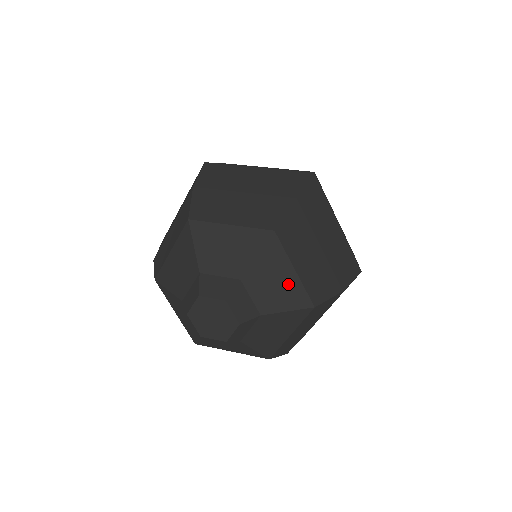
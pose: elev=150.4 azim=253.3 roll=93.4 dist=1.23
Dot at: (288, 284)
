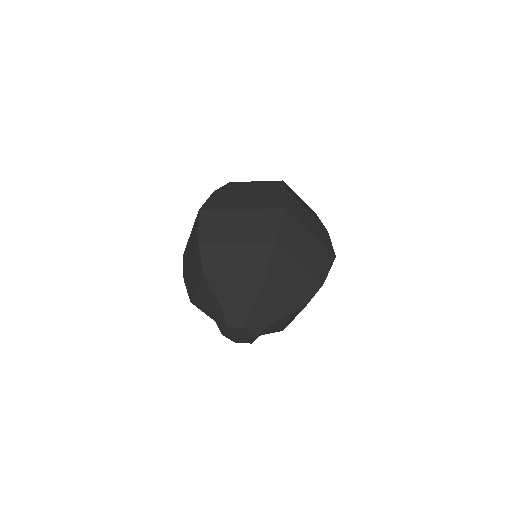
Dot at: (283, 302)
